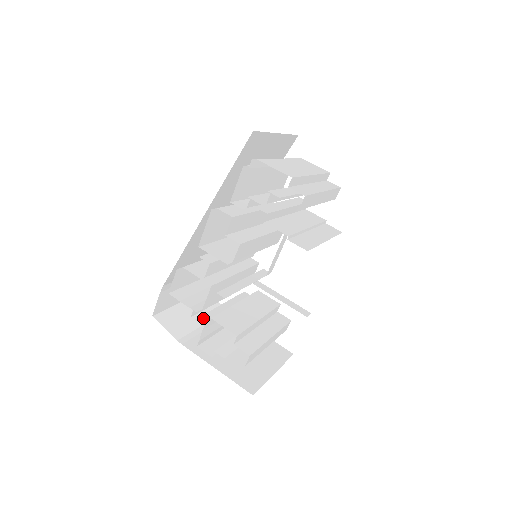
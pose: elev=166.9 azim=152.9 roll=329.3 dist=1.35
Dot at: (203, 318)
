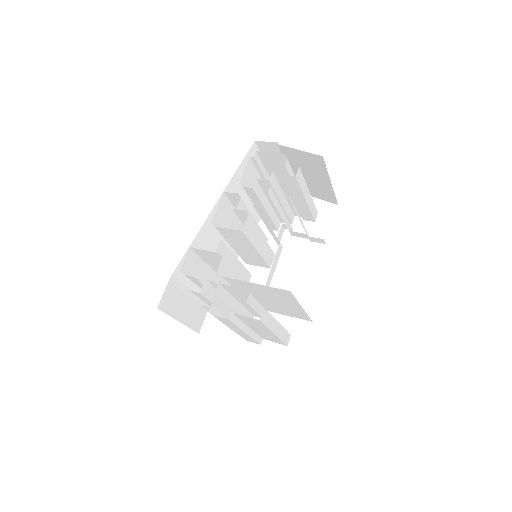
Dot at: occluded
